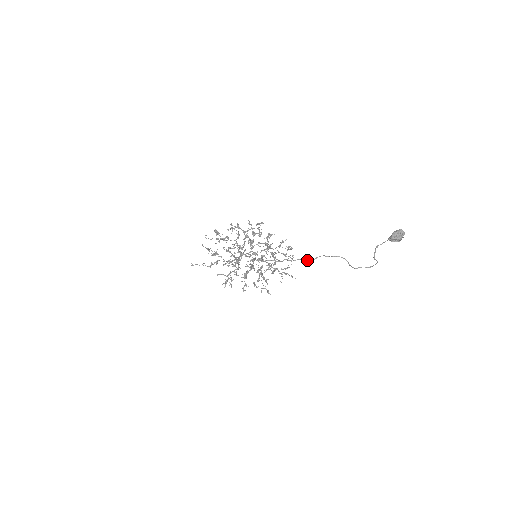
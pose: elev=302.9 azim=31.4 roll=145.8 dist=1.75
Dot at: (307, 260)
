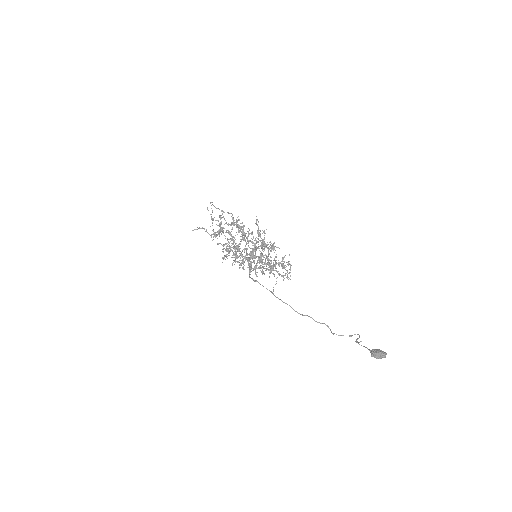
Dot at: occluded
